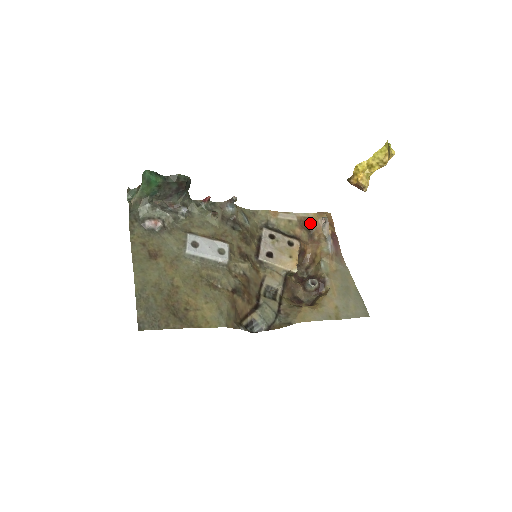
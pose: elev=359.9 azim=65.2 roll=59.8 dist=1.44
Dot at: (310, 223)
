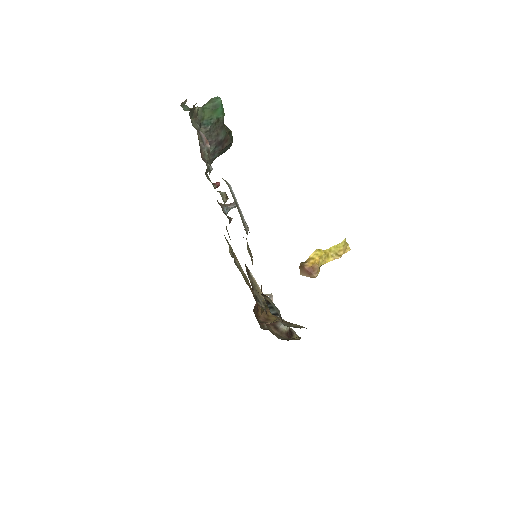
Dot at: occluded
